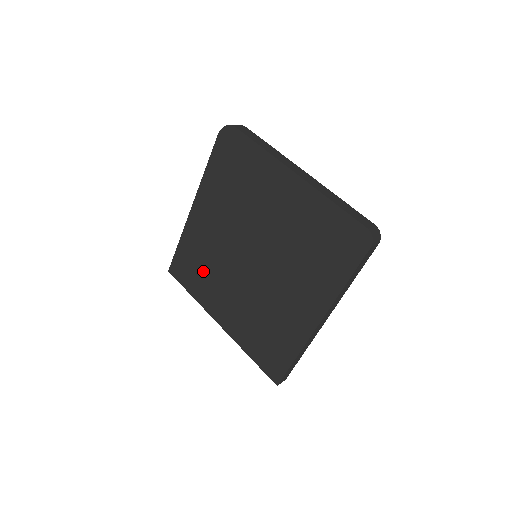
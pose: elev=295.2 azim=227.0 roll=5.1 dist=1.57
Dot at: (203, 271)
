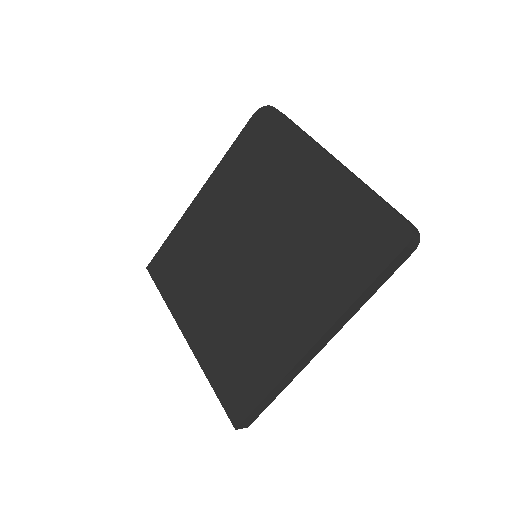
Dot at: (187, 269)
